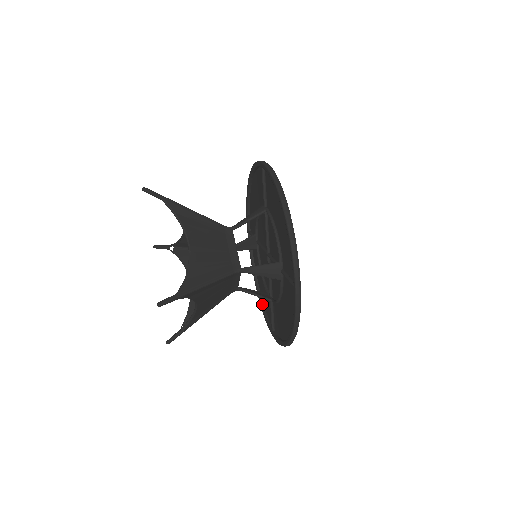
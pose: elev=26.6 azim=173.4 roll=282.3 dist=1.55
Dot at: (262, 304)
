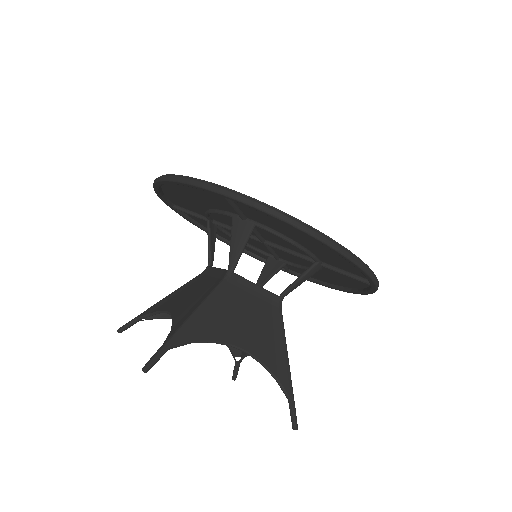
Dot at: (245, 251)
